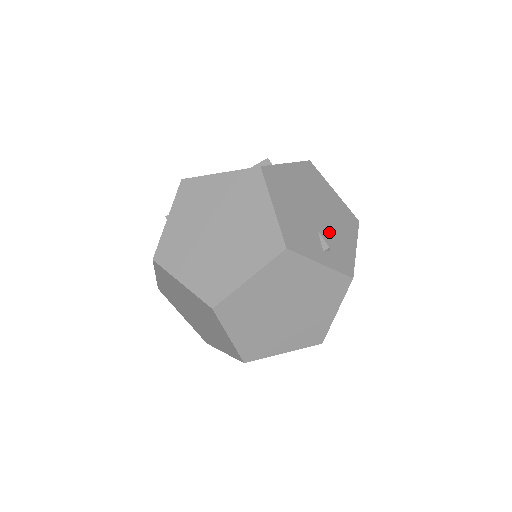
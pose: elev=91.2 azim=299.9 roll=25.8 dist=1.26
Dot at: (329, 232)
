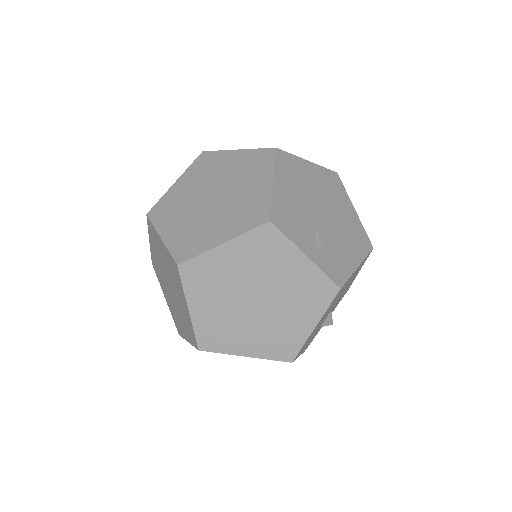
Dot at: (330, 236)
